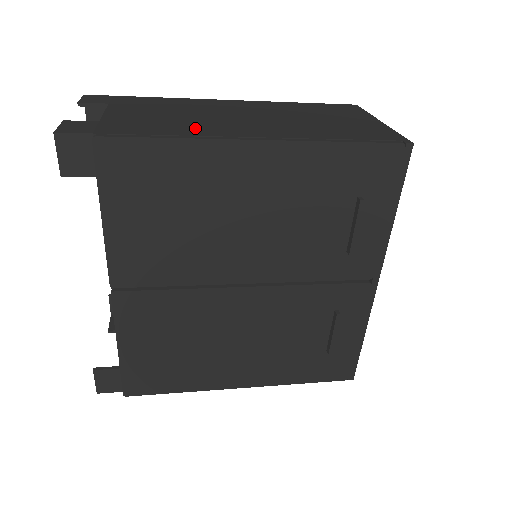
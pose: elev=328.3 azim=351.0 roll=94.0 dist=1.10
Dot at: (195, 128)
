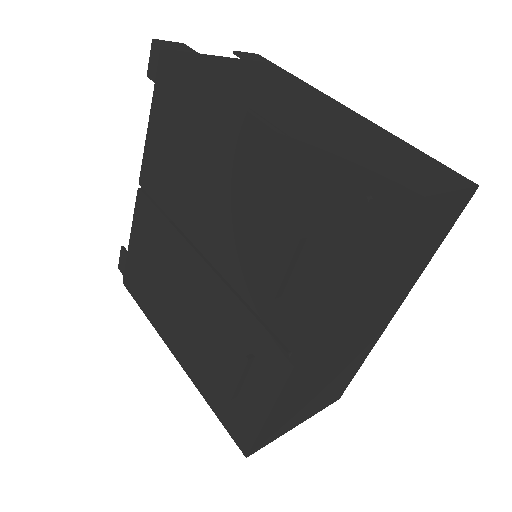
Dot at: (236, 85)
